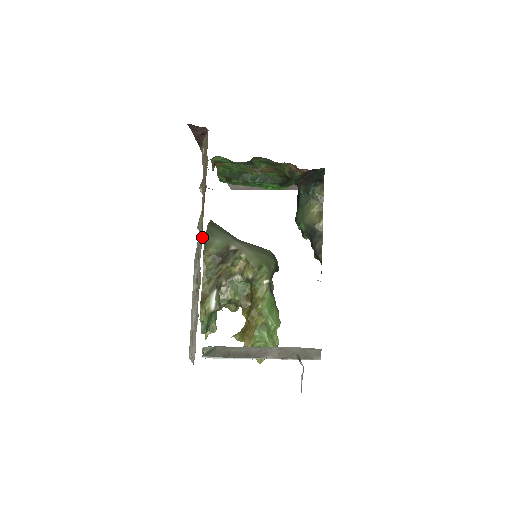
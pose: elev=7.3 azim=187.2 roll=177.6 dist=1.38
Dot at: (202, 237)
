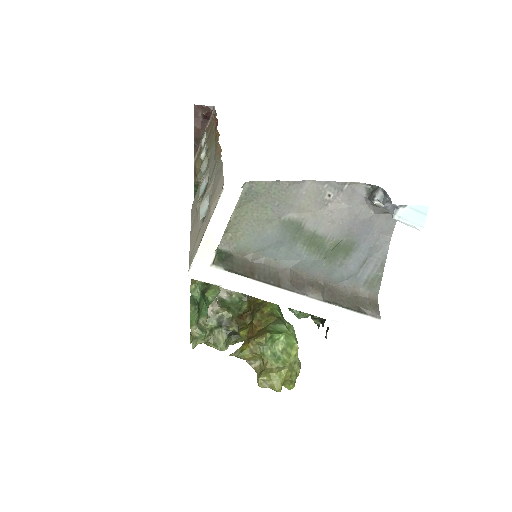
Dot at: (218, 135)
